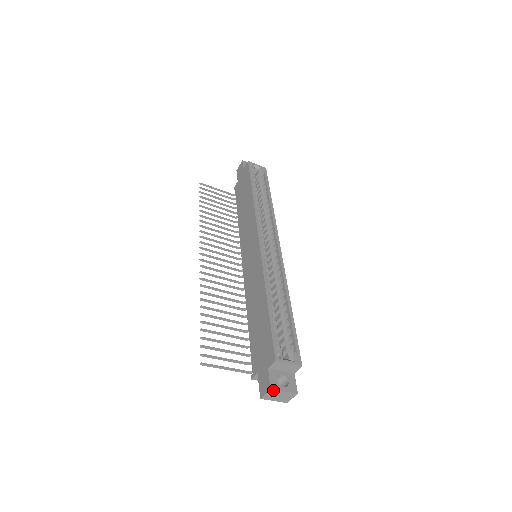
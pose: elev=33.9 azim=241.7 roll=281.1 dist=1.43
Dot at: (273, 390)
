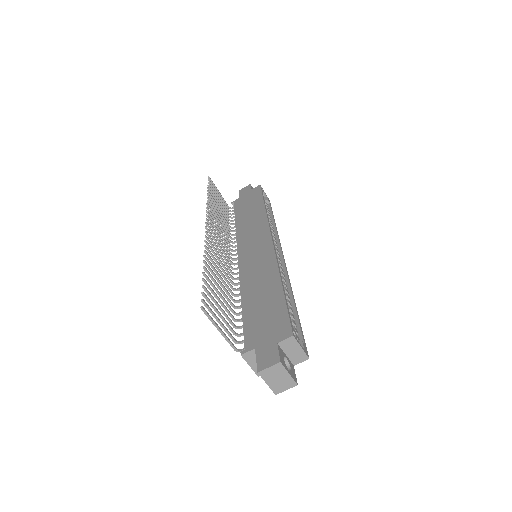
Dot at: (281, 365)
